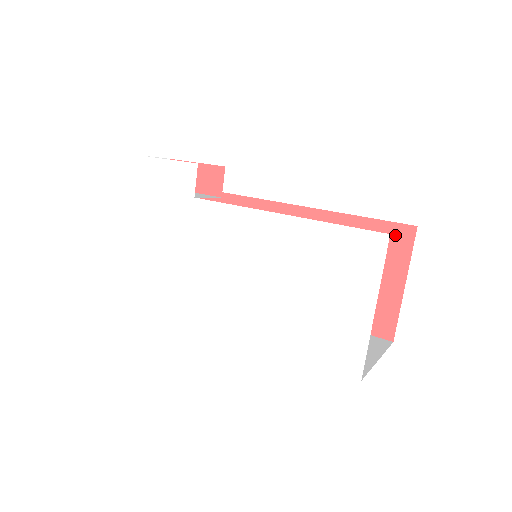
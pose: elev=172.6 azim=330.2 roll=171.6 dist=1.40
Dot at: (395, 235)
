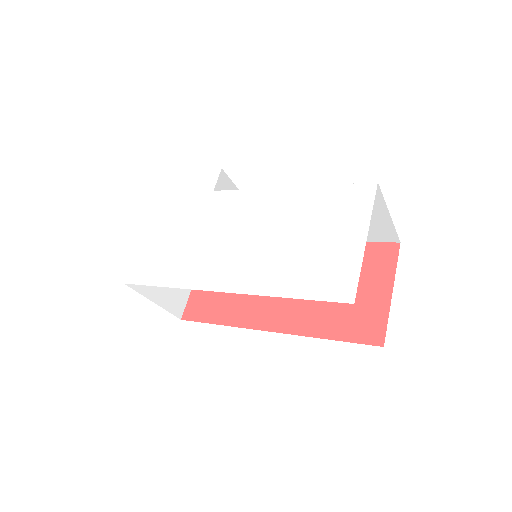
Dot at: (381, 252)
